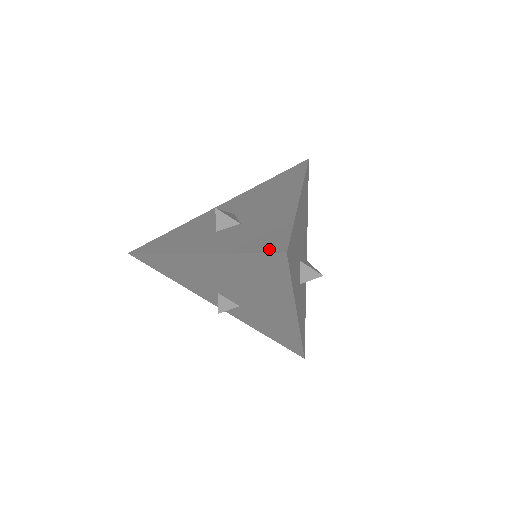
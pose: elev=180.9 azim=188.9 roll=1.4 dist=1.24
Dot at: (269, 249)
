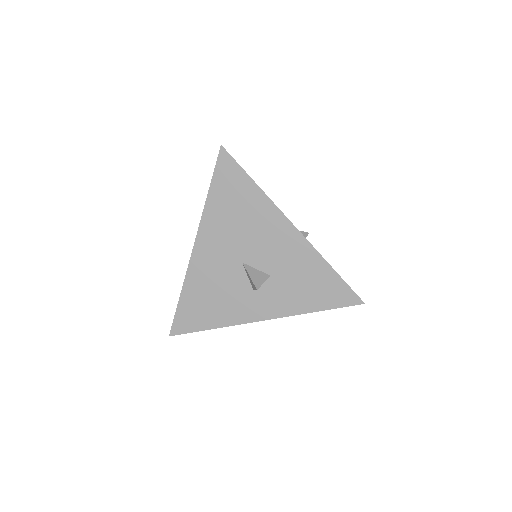
Dot at: (345, 303)
